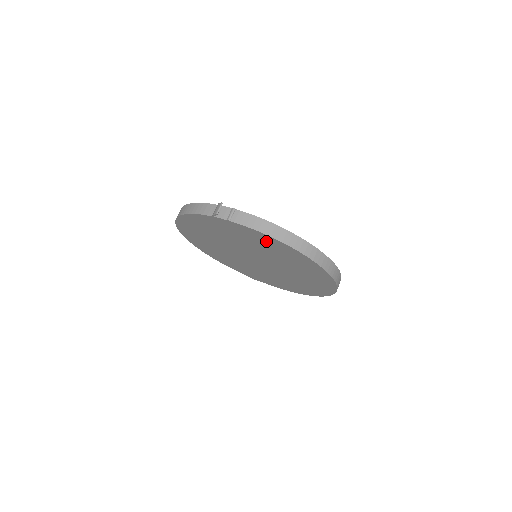
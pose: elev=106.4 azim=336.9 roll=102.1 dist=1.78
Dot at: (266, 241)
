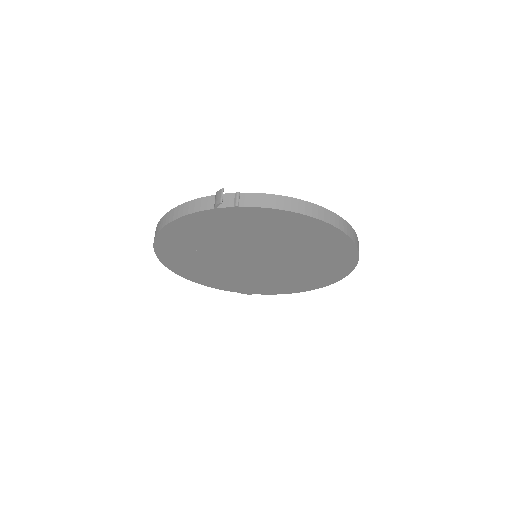
Dot at: (282, 222)
